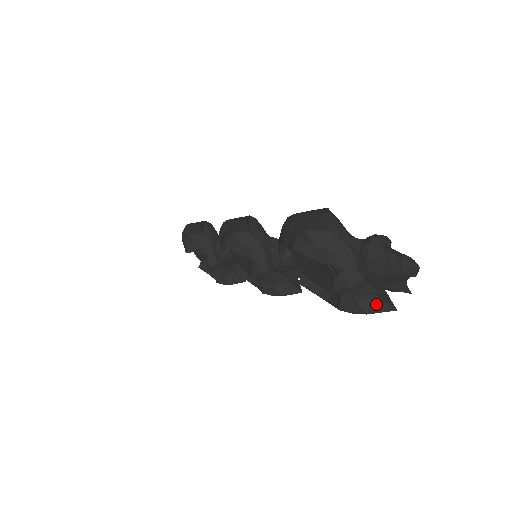
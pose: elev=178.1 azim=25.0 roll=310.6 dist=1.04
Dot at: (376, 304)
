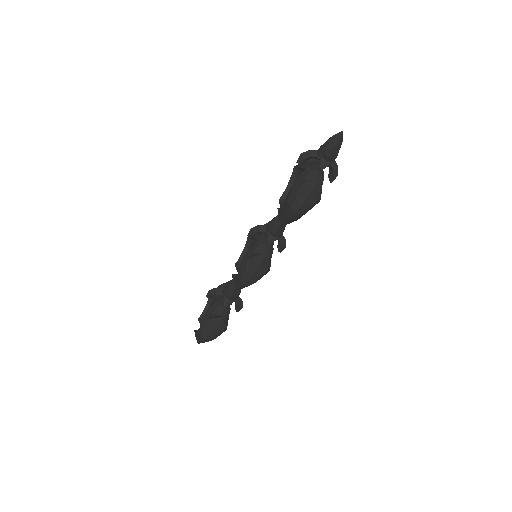
Dot at: (313, 180)
